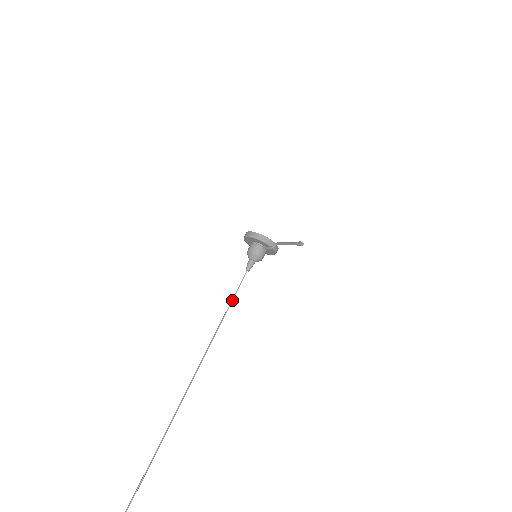
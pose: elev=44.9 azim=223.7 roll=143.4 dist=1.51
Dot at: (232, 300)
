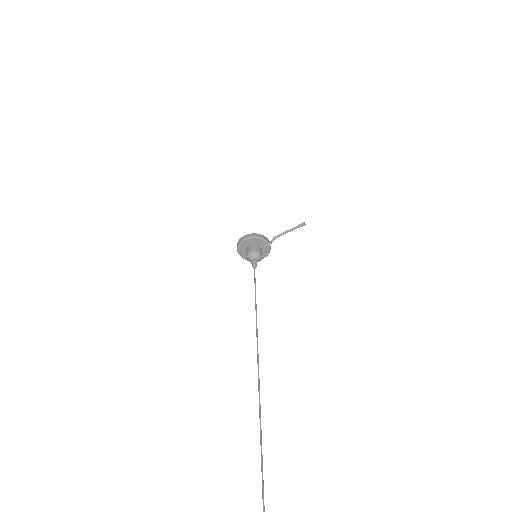
Dot at: (255, 292)
